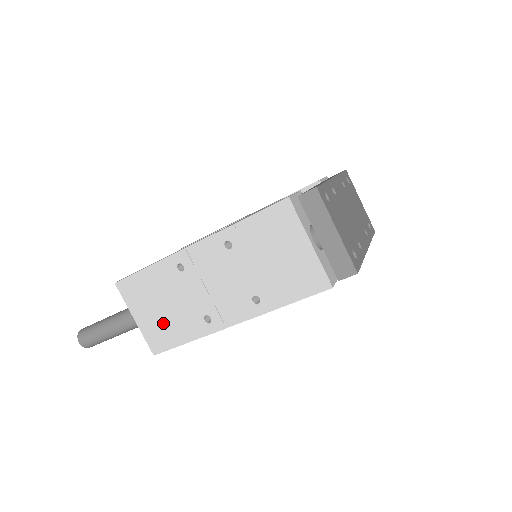
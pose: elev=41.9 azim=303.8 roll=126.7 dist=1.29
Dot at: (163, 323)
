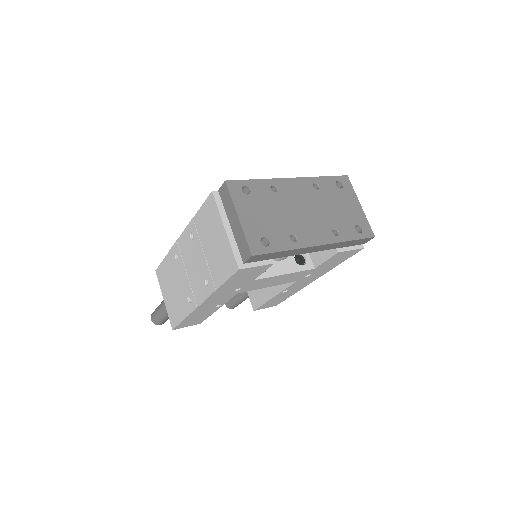
Dot at: (174, 303)
